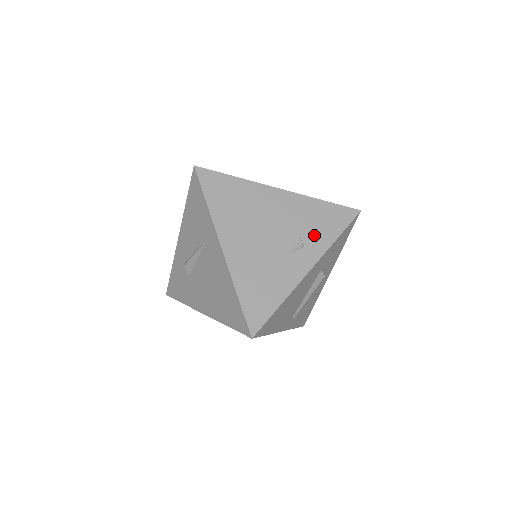
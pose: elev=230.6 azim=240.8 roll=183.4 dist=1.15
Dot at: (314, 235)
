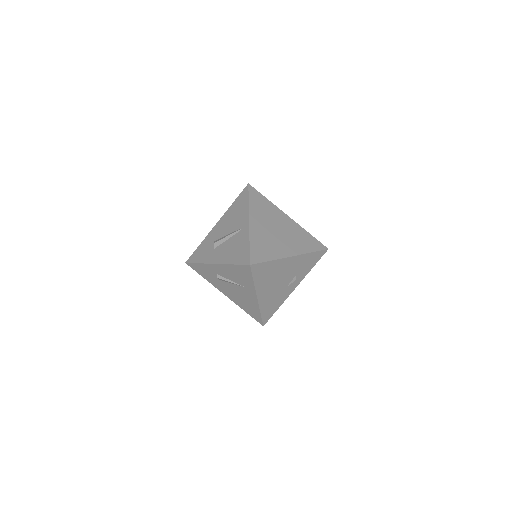
Dot at: (302, 272)
